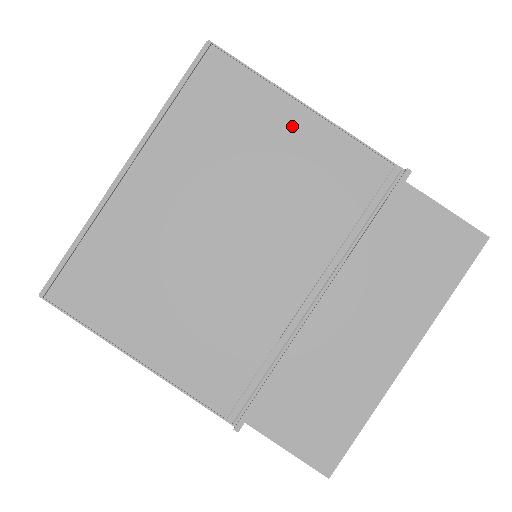
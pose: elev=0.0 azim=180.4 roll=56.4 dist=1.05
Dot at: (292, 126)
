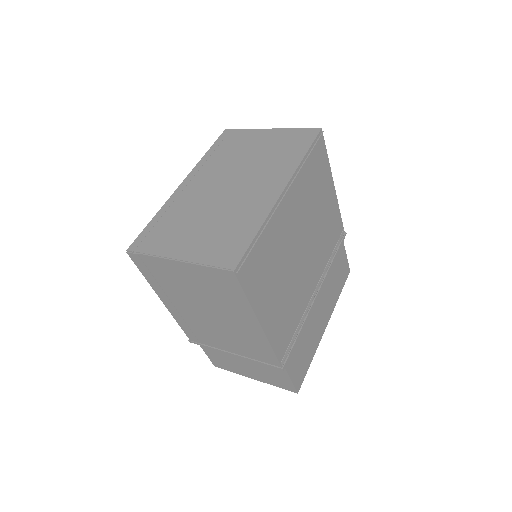
Dot at: (329, 195)
